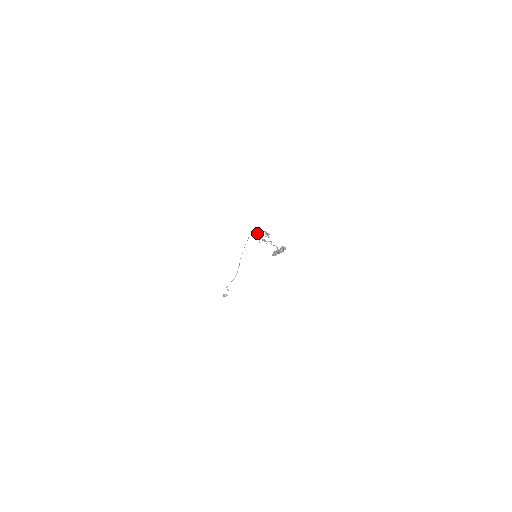
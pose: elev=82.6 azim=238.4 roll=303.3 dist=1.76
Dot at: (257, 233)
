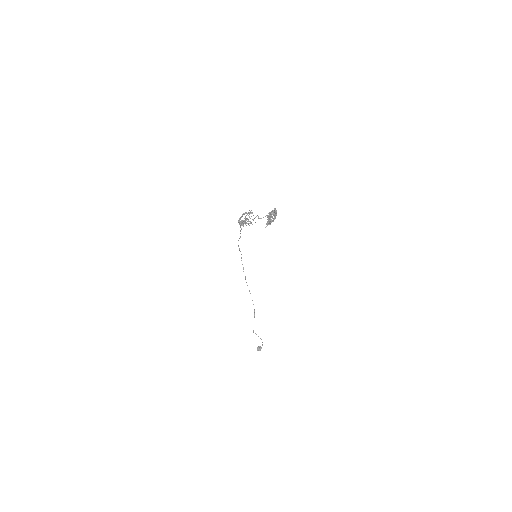
Dot at: (239, 222)
